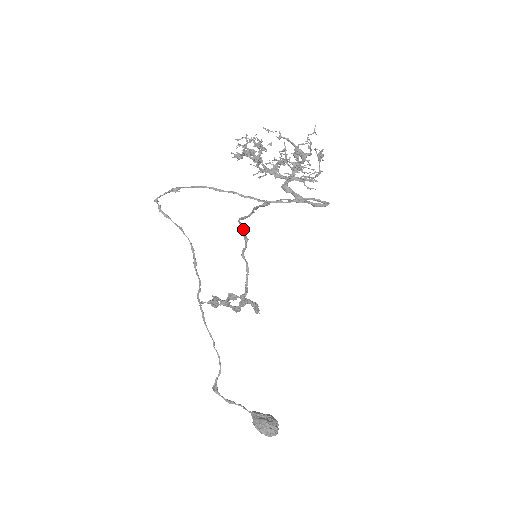
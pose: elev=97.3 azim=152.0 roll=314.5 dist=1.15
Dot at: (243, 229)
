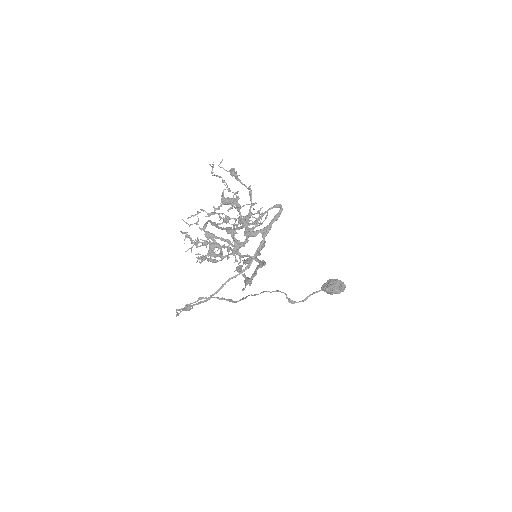
Dot at: (218, 238)
